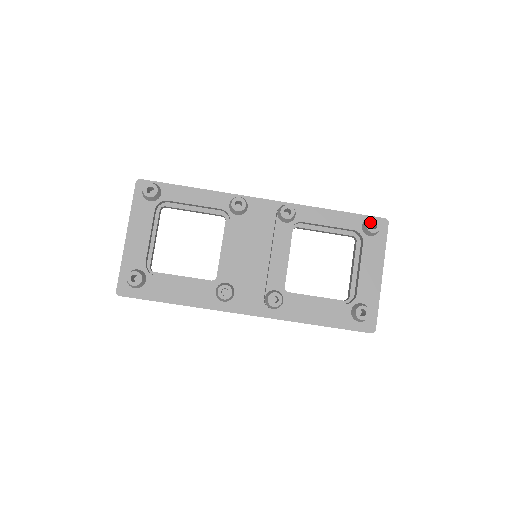
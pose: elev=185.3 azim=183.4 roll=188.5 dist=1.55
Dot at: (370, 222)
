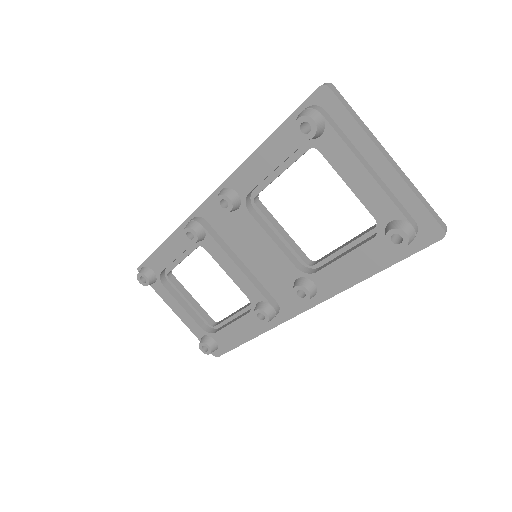
Dot at: (297, 128)
